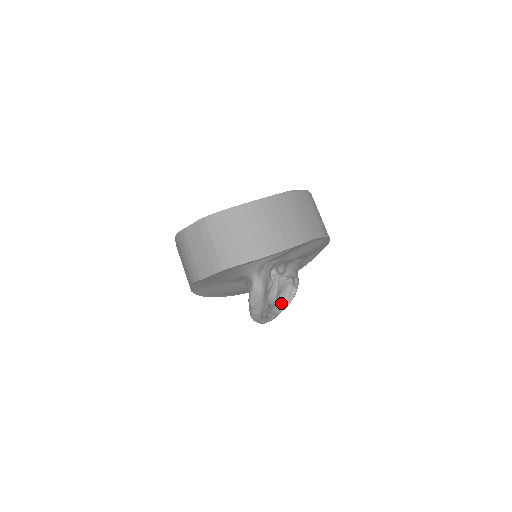
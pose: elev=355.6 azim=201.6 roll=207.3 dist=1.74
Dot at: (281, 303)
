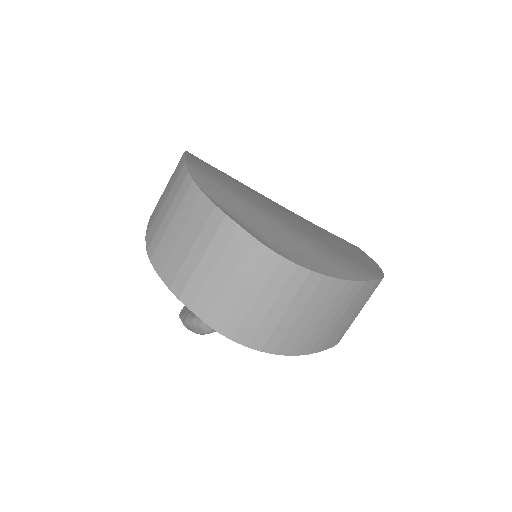
Dot at: occluded
